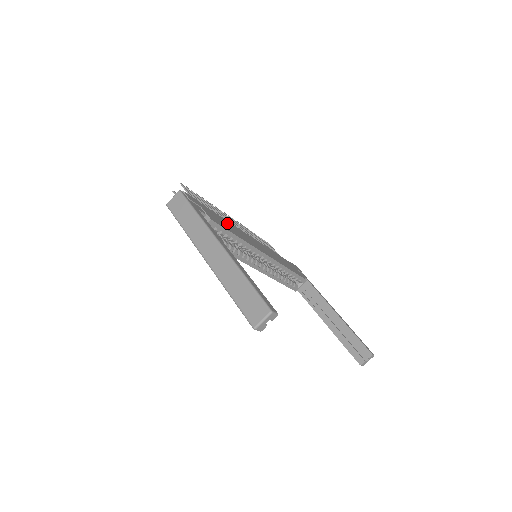
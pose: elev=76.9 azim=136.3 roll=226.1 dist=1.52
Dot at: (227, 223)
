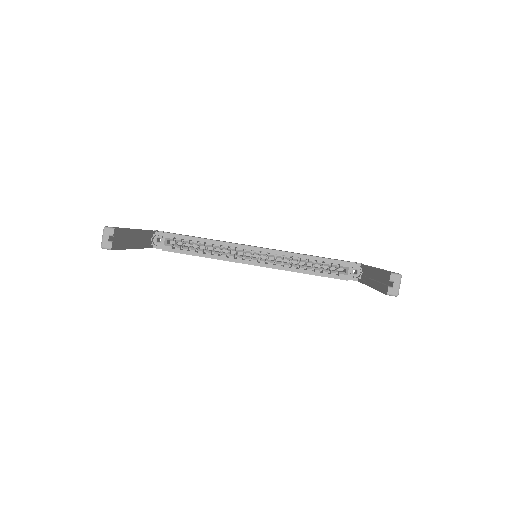
Dot at: occluded
